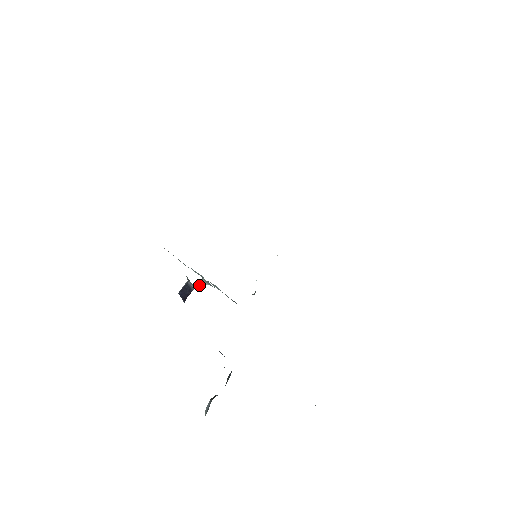
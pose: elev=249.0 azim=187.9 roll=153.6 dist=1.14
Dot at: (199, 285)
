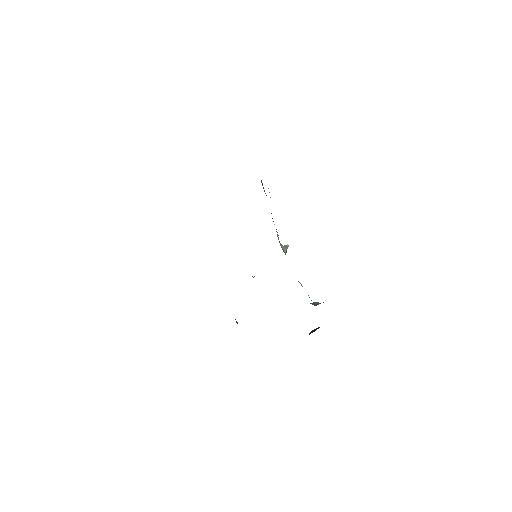
Dot at: occluded
